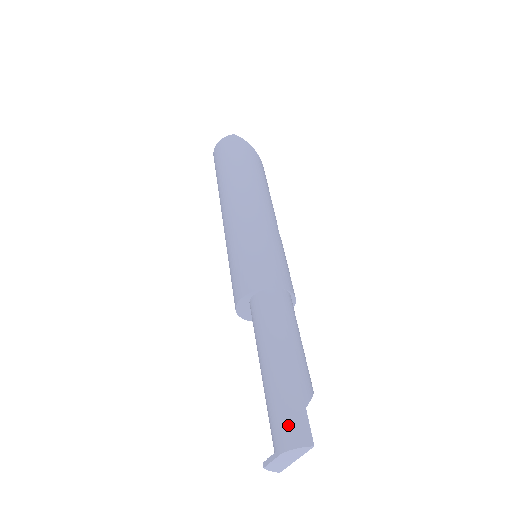
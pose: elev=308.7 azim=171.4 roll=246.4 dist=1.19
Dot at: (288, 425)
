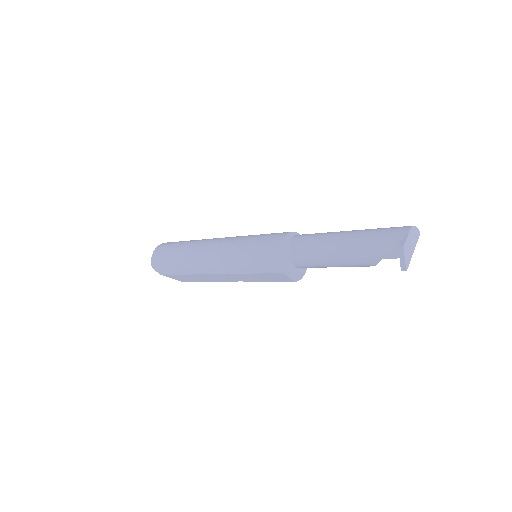
Dot at: occluded
